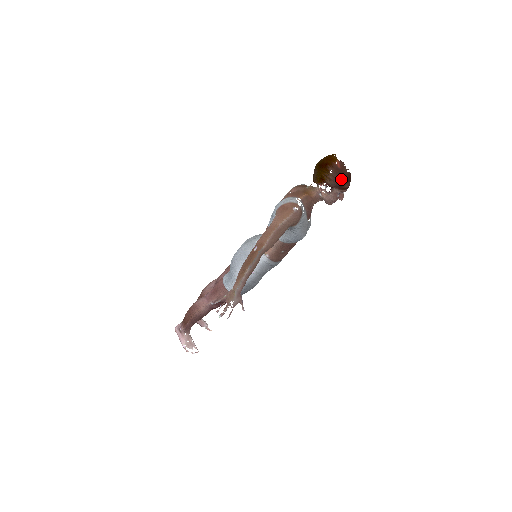
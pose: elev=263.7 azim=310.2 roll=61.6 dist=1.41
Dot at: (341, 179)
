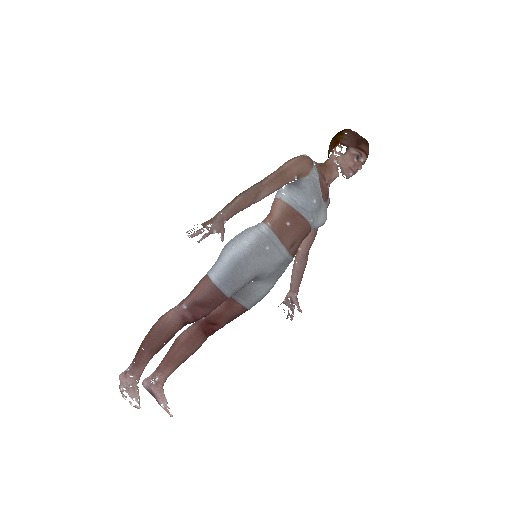
Dot at: (357, 138)
